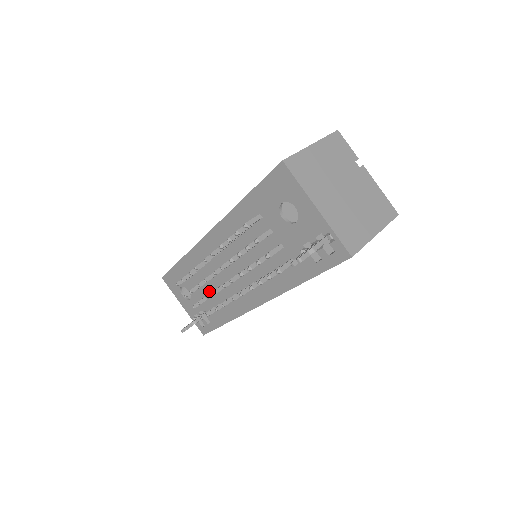
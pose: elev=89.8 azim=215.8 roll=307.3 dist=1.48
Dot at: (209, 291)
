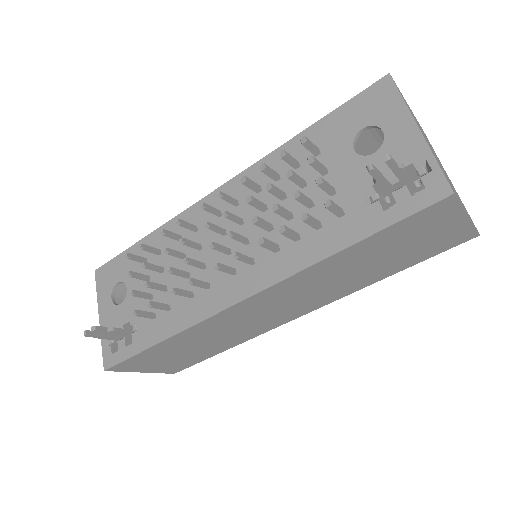
Dot at: (164, 284)
